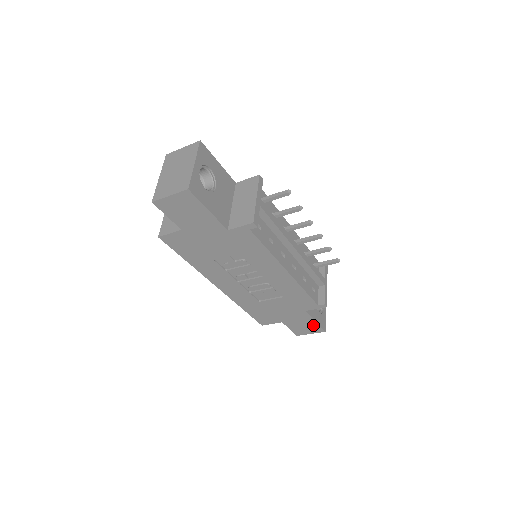
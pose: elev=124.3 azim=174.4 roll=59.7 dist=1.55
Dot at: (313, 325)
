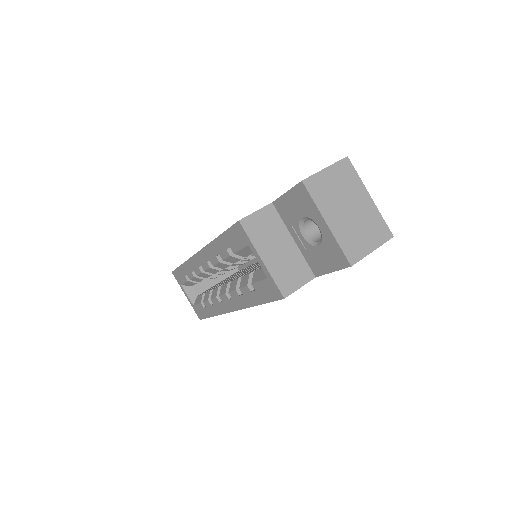
Dot at: occluded
